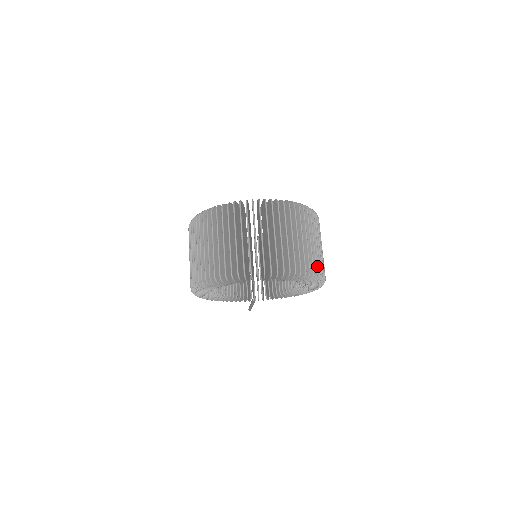
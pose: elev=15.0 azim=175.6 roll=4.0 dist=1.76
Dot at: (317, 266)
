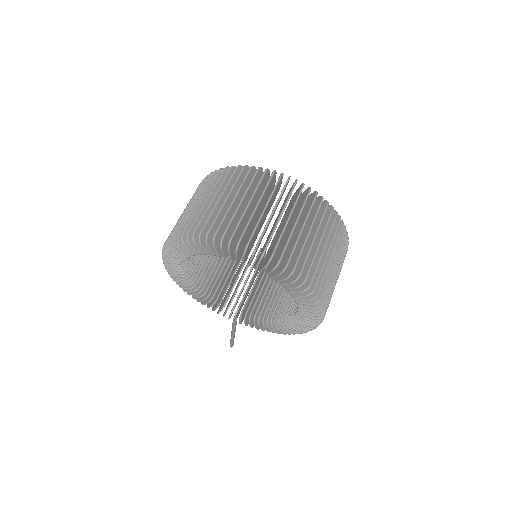
Dot at: (319, 284)
